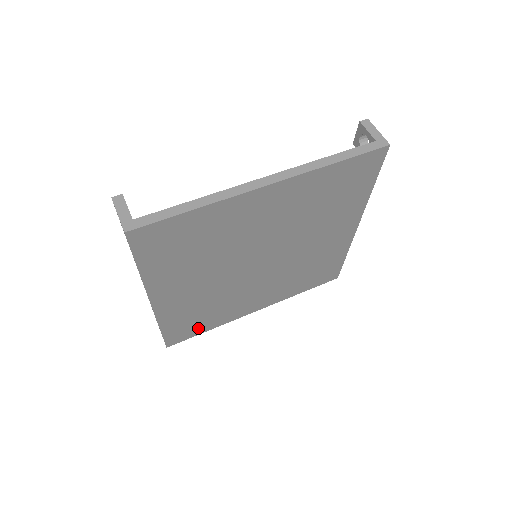
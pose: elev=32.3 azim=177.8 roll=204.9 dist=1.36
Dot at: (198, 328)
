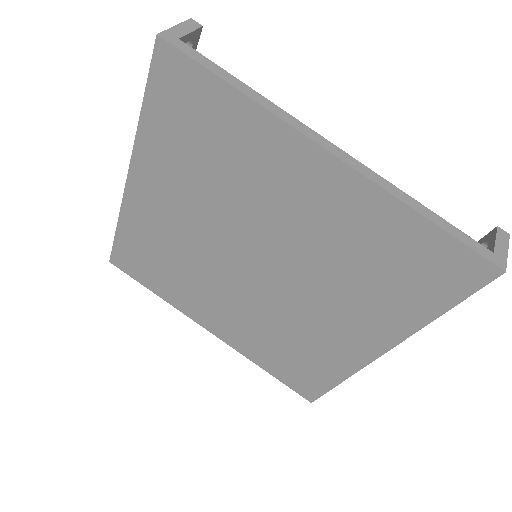
Dot at: (148, 276)
